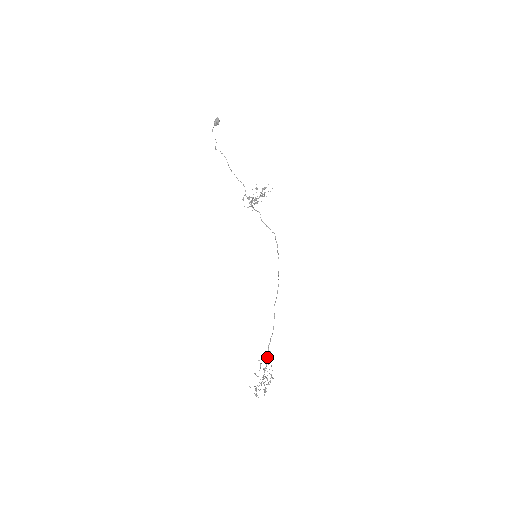
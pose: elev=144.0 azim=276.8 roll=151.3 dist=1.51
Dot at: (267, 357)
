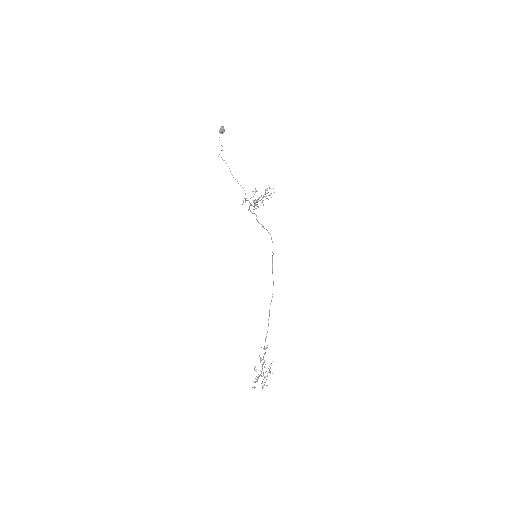
Dot at: (264, 353)
